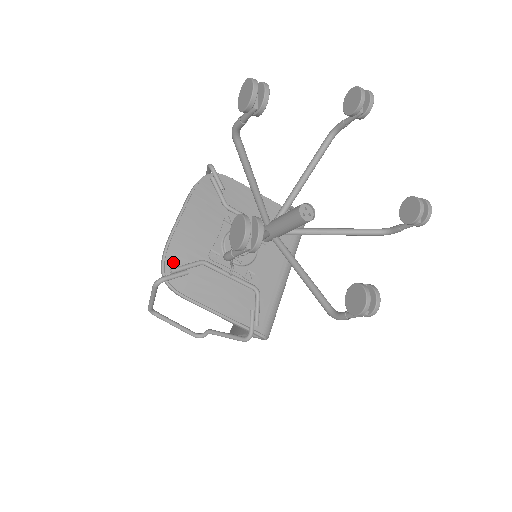
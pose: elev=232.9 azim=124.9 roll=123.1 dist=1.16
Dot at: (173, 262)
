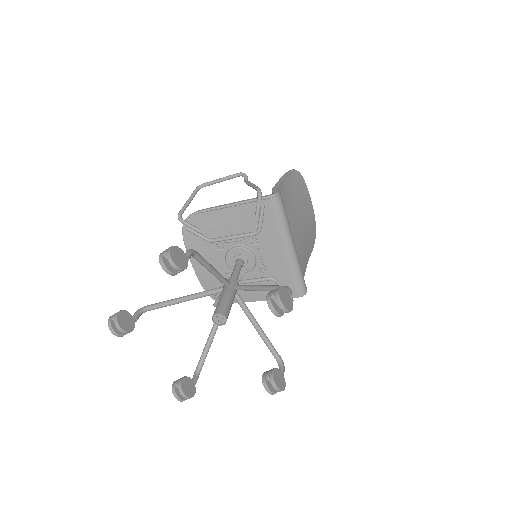
Dot at: occluded
